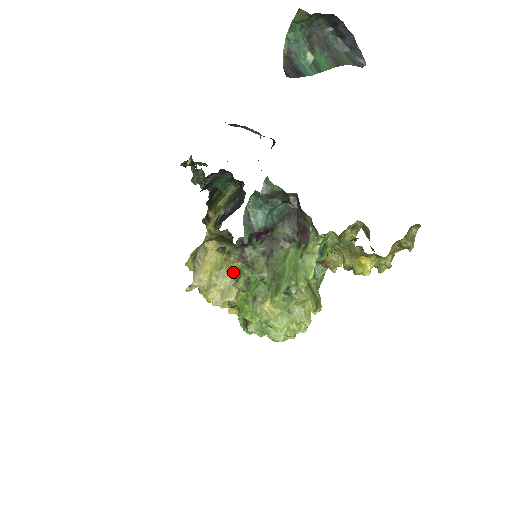
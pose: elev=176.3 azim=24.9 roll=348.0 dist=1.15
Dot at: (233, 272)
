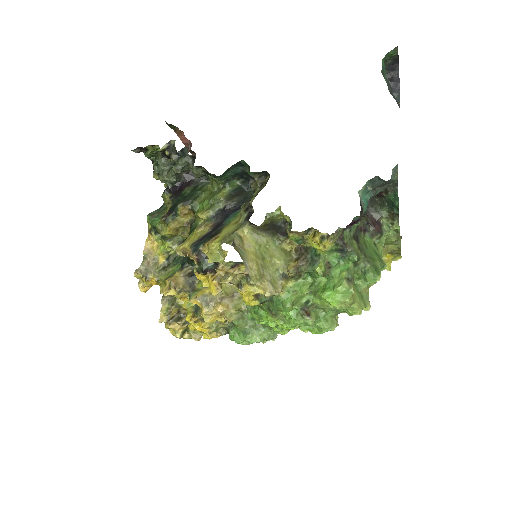
Dot at: (280, 262)
